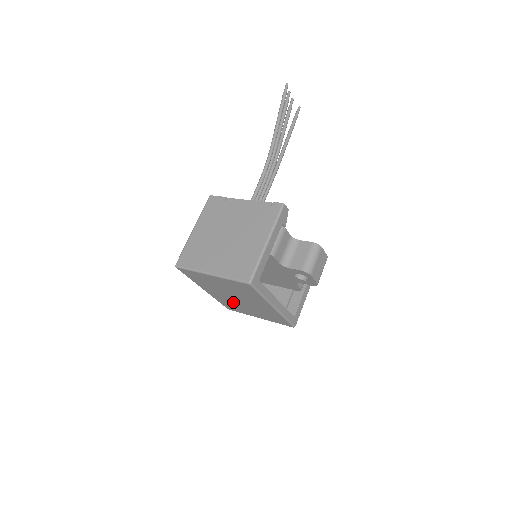
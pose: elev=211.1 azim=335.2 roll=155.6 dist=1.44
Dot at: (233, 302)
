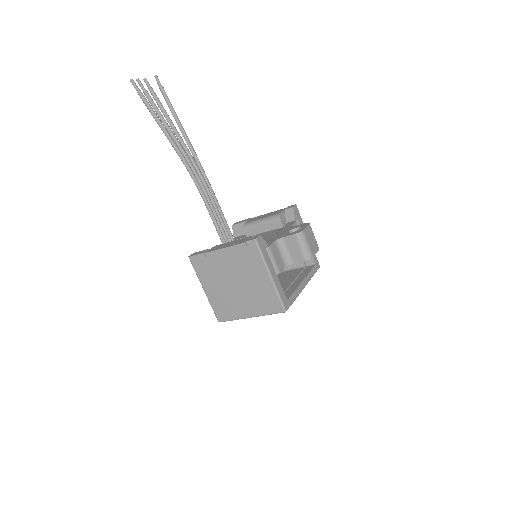
Dot at: occluded
